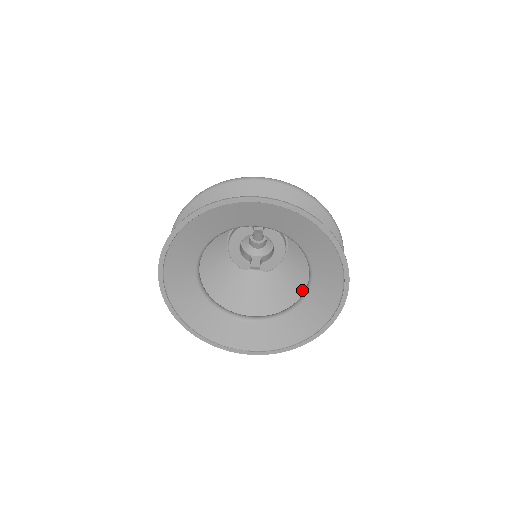
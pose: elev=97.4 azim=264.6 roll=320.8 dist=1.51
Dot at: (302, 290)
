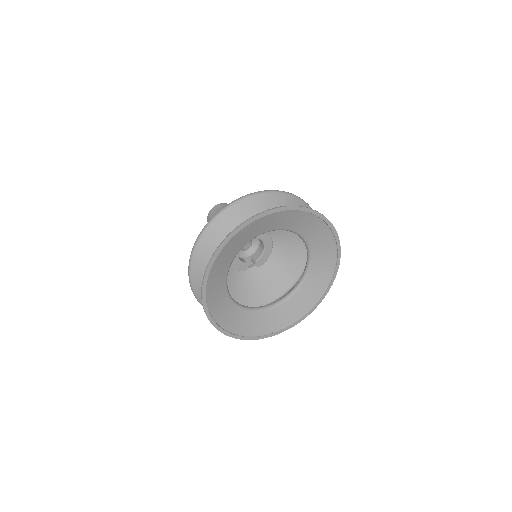
Dot at: (292, 270)
